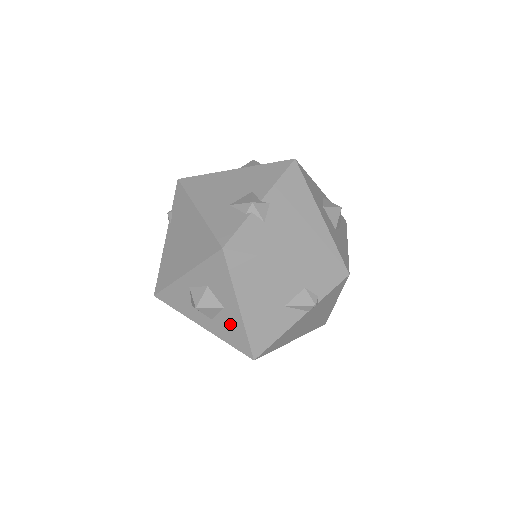
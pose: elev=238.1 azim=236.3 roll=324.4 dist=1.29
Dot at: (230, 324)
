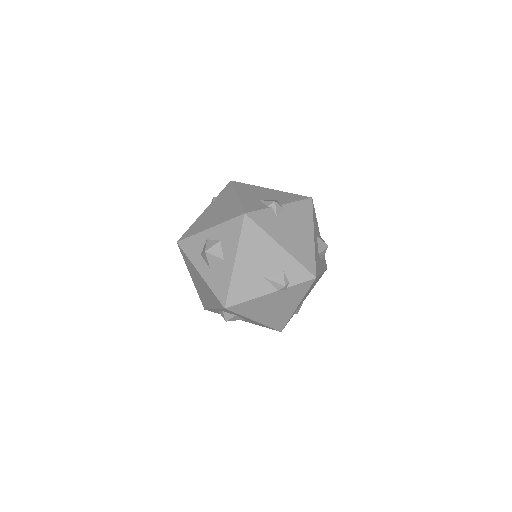
Dot at: (222, 274)
